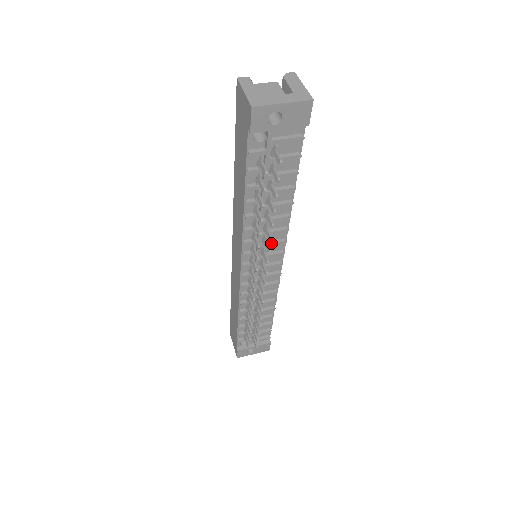
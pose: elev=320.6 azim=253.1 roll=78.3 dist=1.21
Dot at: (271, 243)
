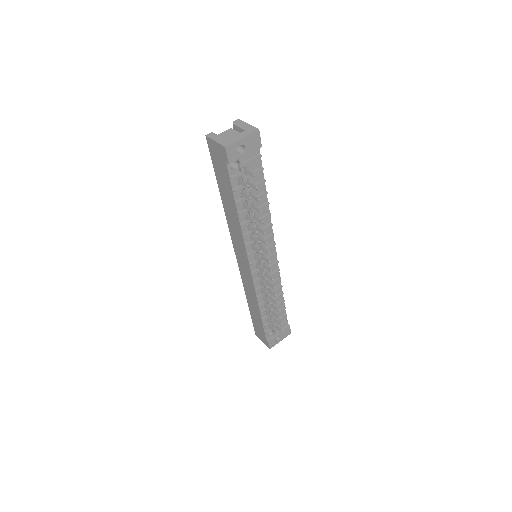
Dot at: (264, 239)
